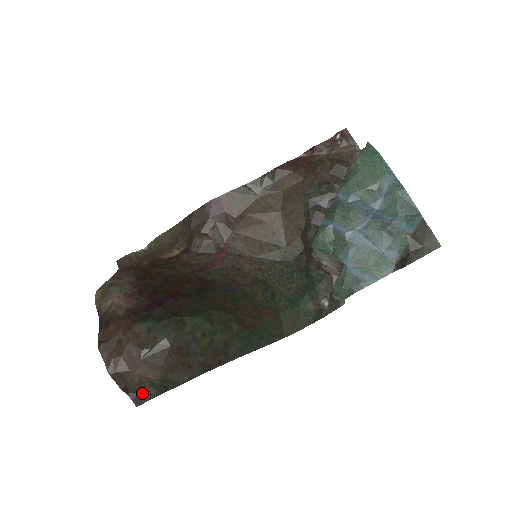
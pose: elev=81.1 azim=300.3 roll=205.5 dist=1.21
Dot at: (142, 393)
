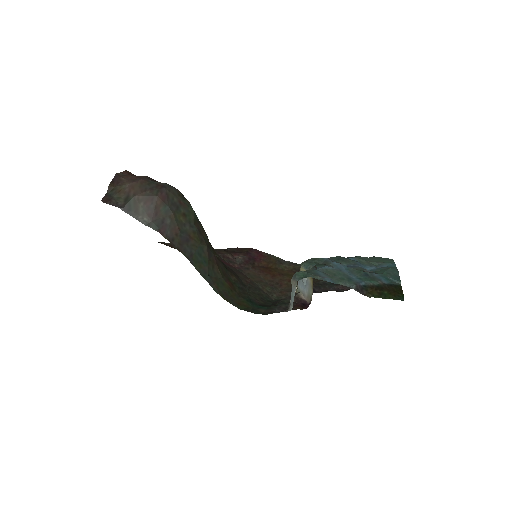
Dot at: (115, 198)
